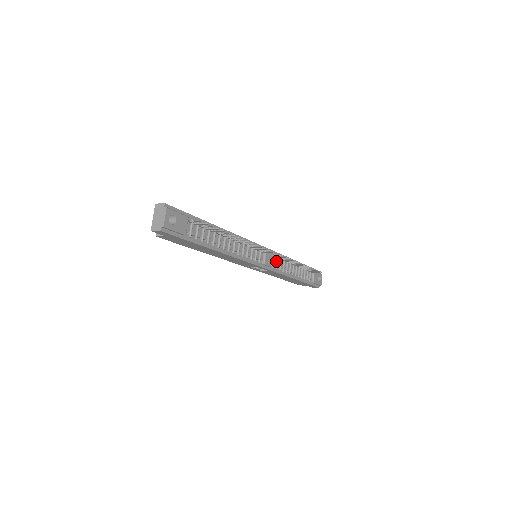
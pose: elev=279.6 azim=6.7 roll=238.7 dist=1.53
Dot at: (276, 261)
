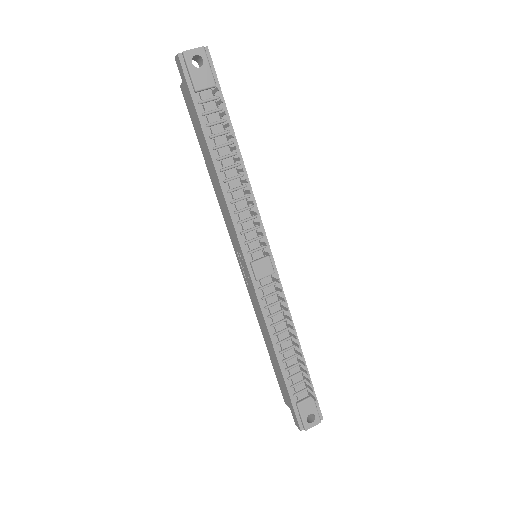
Dot at: (271, 292)
